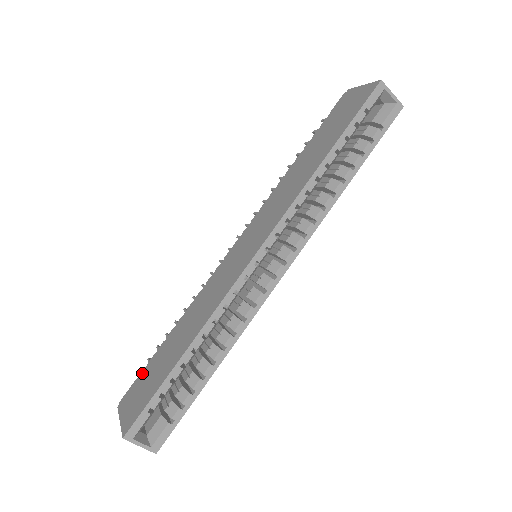
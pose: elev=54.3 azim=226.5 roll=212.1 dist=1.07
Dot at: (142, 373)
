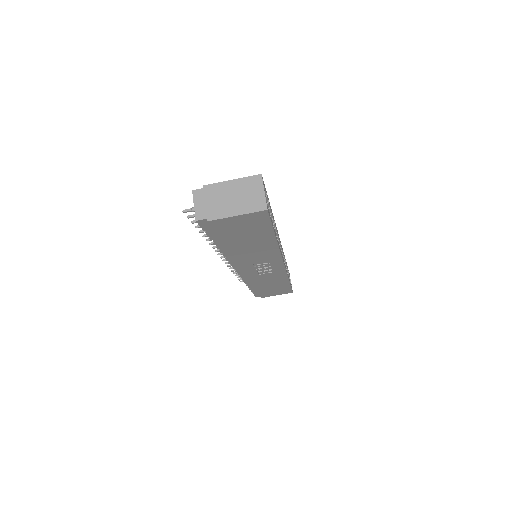
Dot at: occluded
